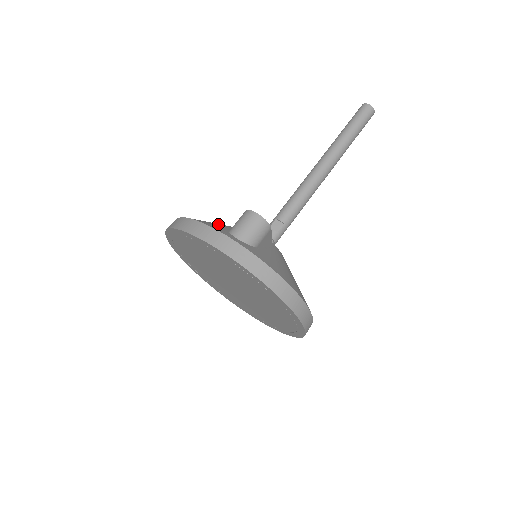
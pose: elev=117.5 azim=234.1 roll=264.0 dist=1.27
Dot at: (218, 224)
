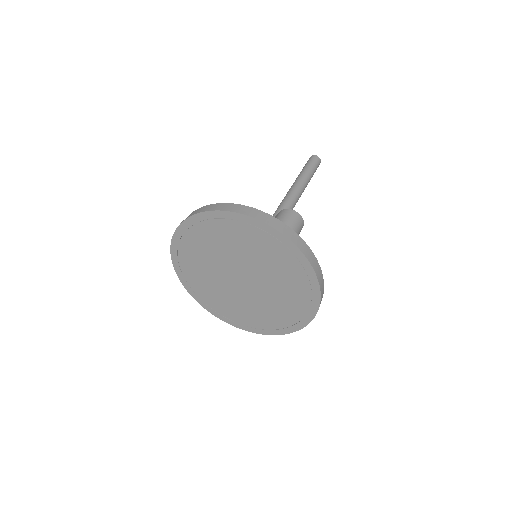
Dot at: occluded
